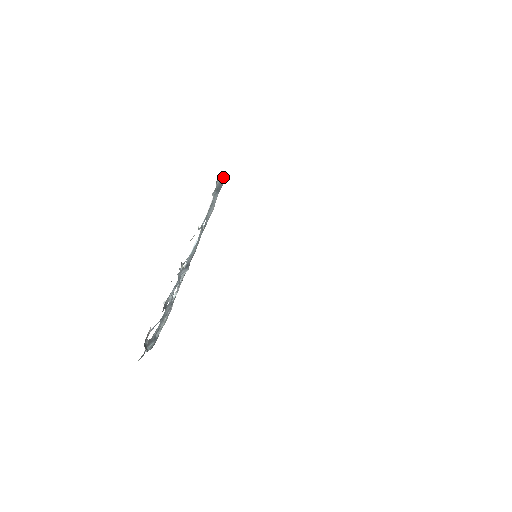
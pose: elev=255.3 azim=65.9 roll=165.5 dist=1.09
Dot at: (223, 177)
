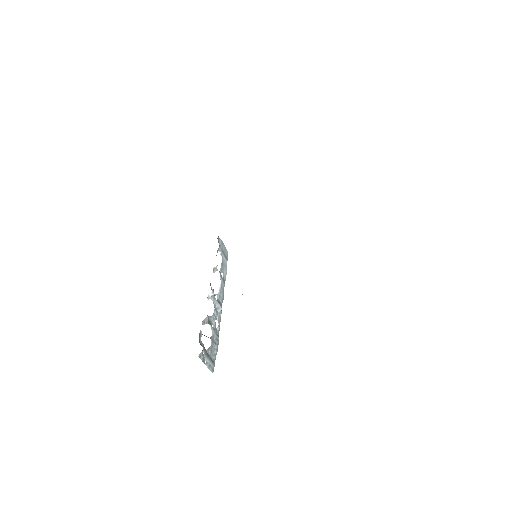
Dot at: (224, 247)
